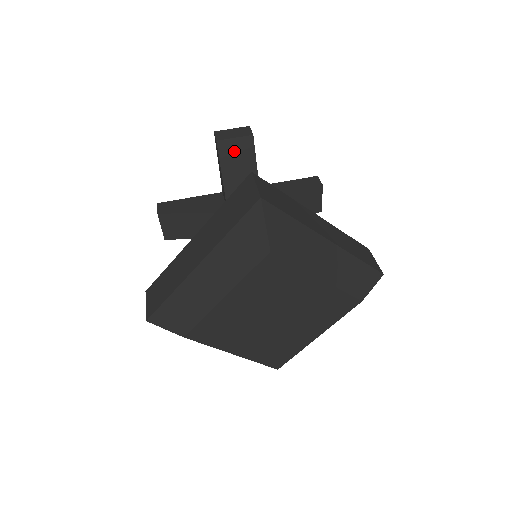
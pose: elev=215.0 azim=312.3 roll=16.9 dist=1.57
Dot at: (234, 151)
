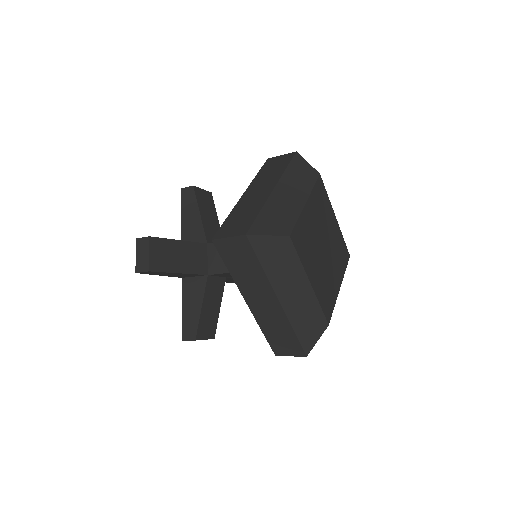
Dot at: (203, 198)
